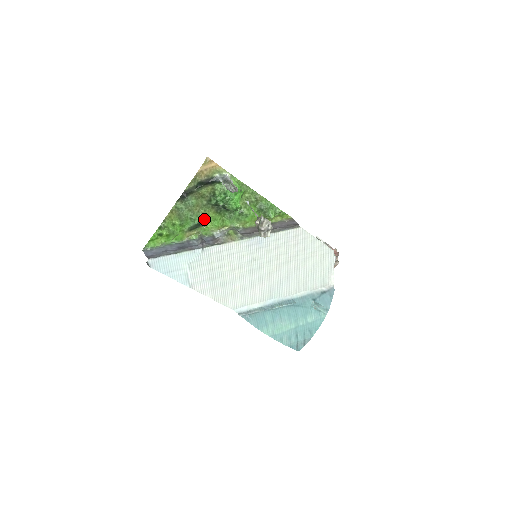
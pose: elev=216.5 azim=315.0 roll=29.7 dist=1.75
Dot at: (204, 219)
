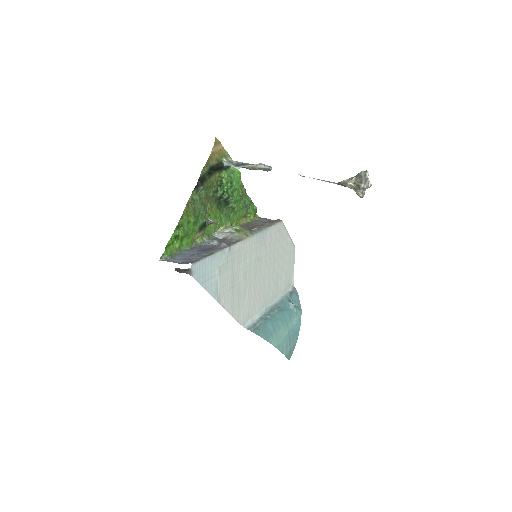
Dot at: (209, 216)
